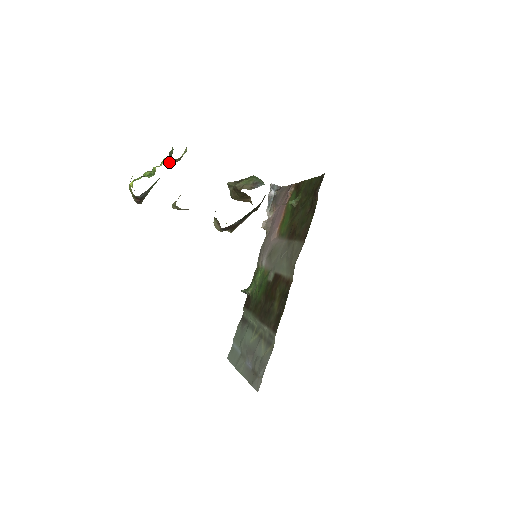
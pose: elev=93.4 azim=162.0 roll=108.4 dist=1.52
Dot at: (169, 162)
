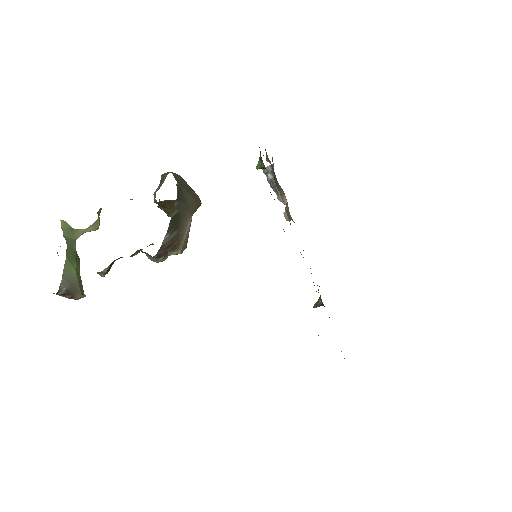
Dot at: (77, 236)
